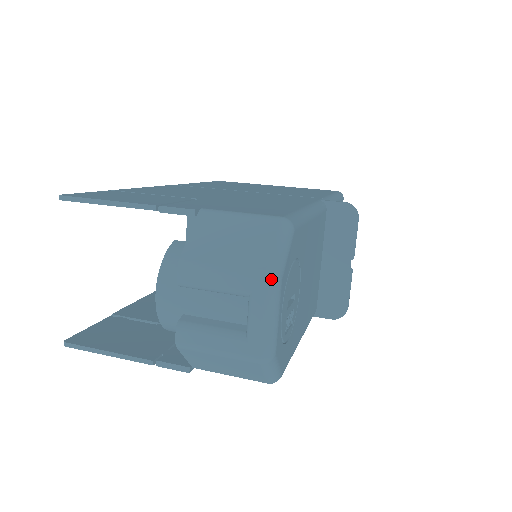
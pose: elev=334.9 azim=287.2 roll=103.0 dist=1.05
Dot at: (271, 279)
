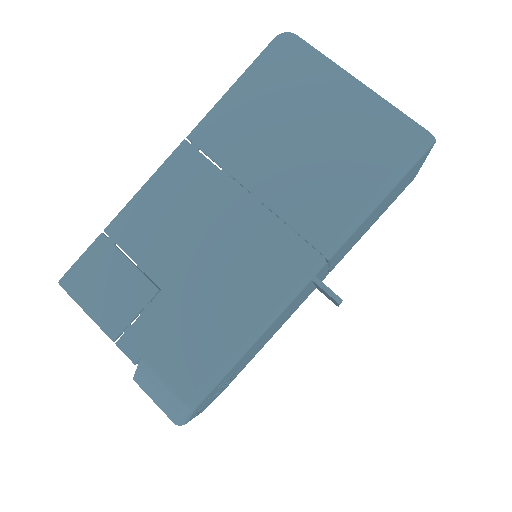
Dot at: occluded
